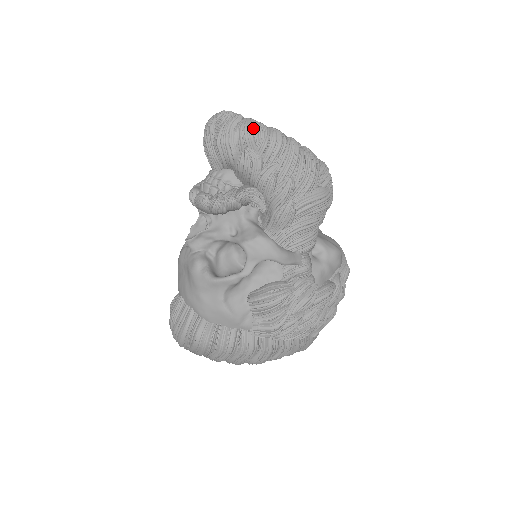
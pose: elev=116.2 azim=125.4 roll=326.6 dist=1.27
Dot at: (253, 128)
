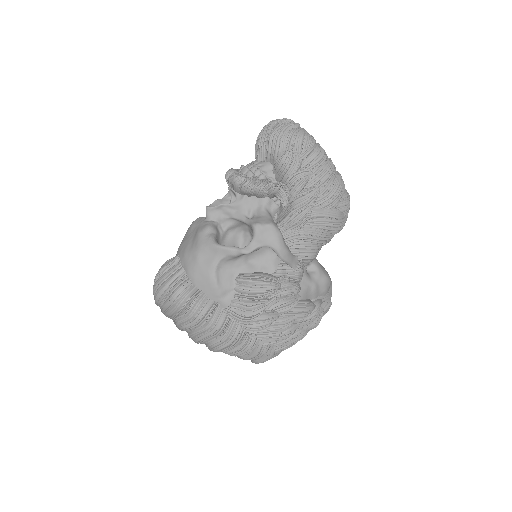
Dot at: (305, 136)
